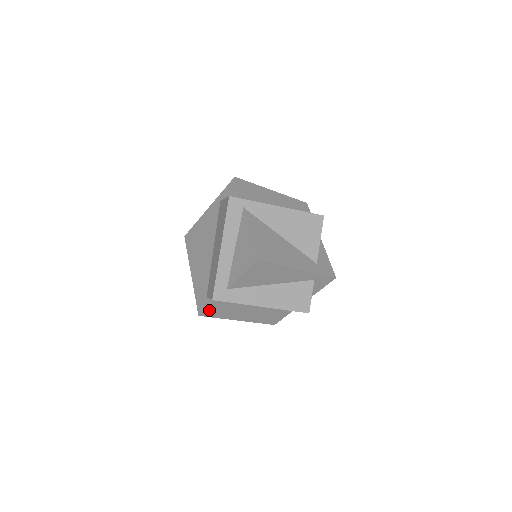
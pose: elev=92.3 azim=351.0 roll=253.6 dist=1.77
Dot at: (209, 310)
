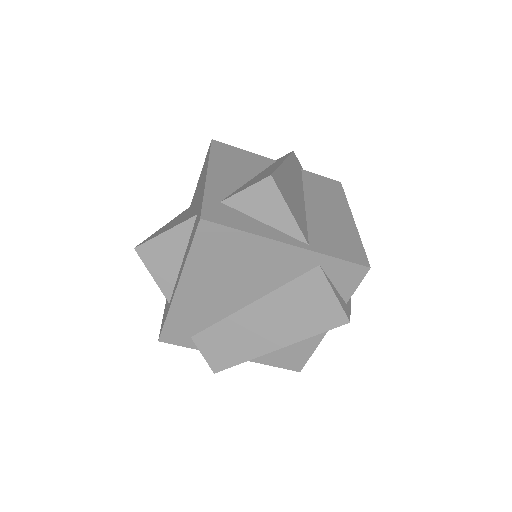
Dot at: occluded
